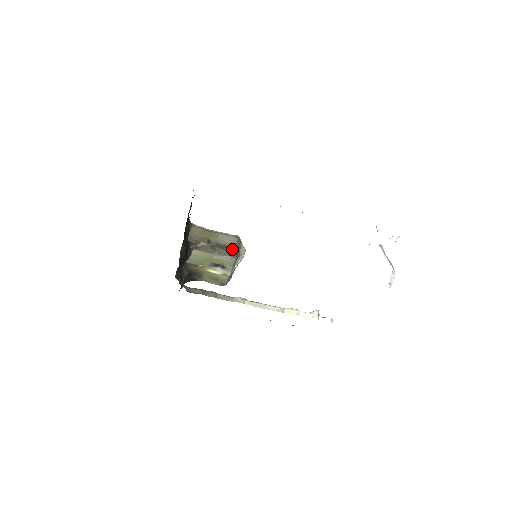
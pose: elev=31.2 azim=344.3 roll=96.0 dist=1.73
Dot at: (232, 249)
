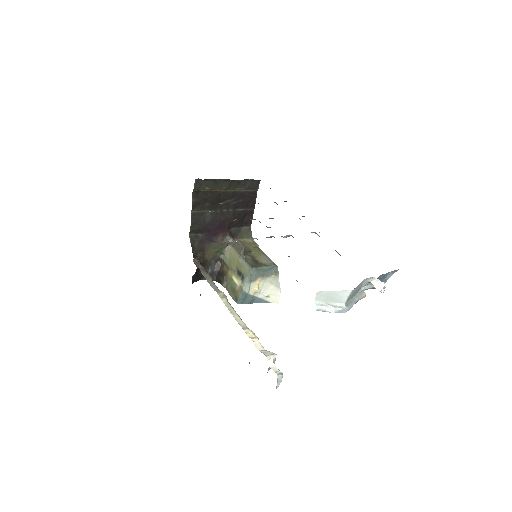
Dot at: (259, 265)
